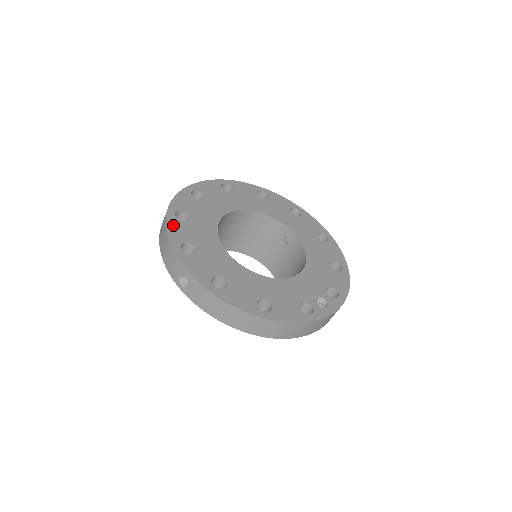
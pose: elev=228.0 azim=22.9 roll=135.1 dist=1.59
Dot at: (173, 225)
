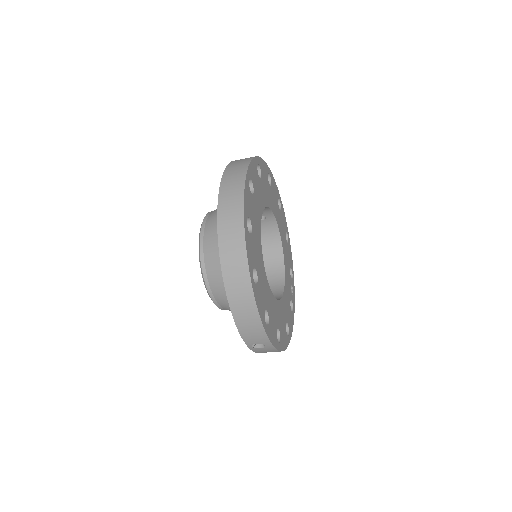
Dot at: (257, 298)
